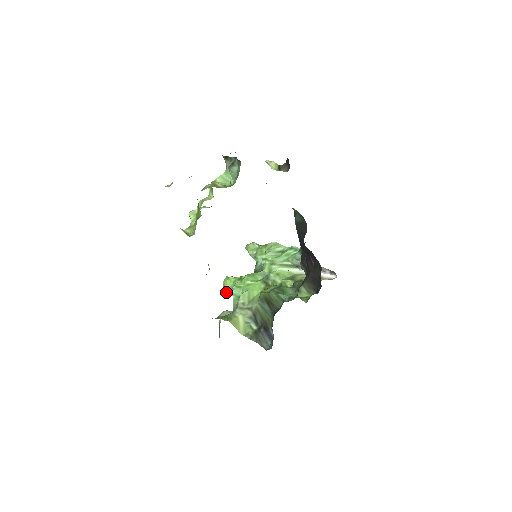
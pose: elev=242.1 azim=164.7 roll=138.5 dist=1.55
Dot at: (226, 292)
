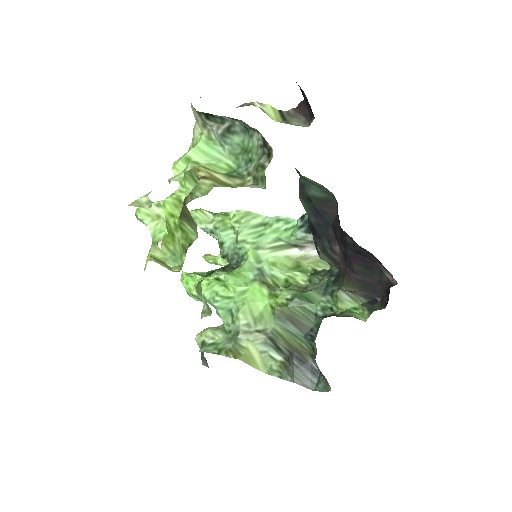
Dot at: (196, 300)
